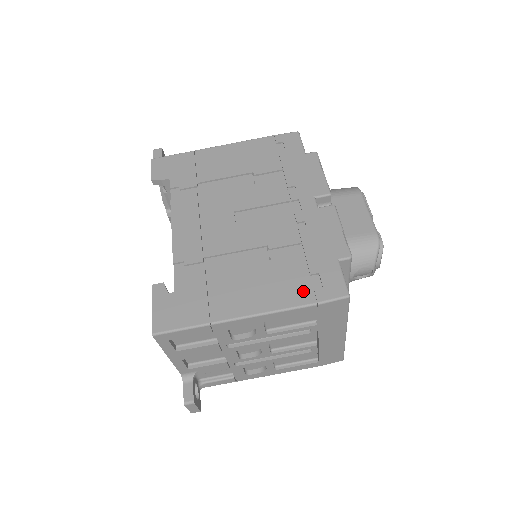
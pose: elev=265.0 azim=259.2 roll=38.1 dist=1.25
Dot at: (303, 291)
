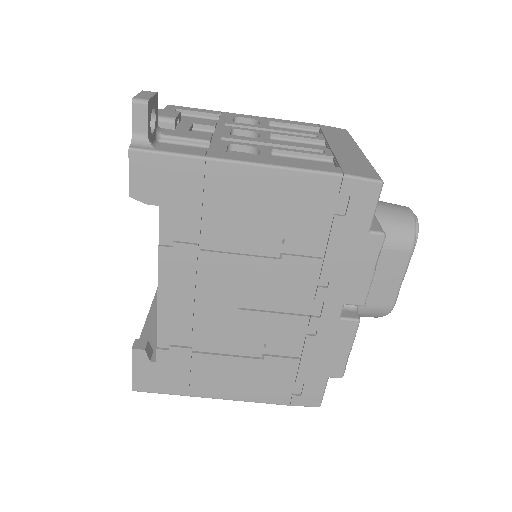
Dot at: (282, 394)
